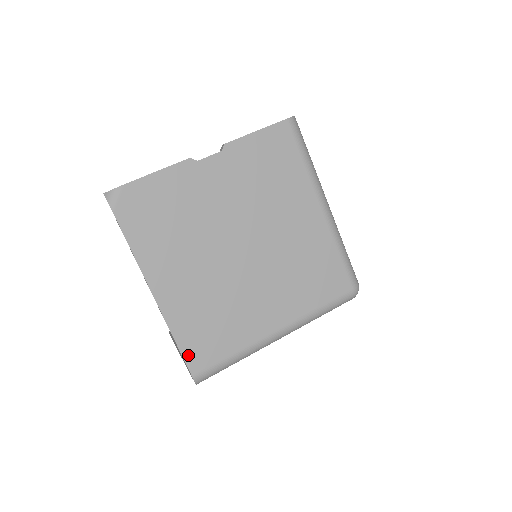
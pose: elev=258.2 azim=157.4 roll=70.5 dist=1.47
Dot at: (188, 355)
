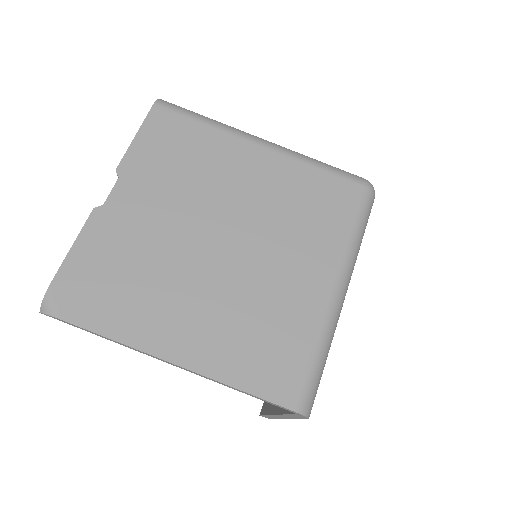
Dot at: (268, 393)
